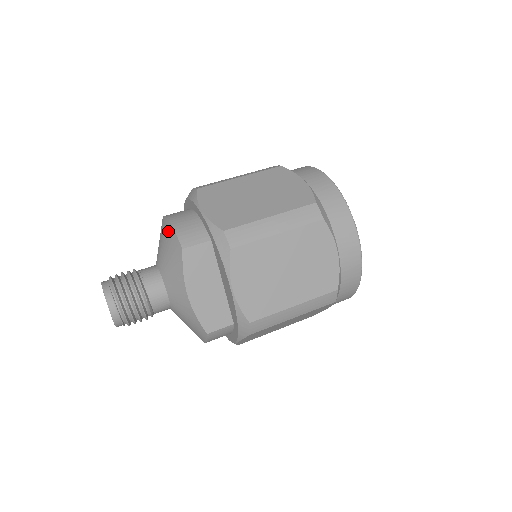
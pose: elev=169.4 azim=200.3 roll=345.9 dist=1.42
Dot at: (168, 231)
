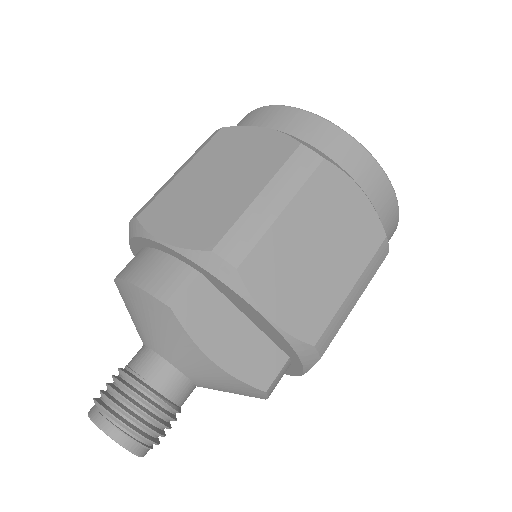
Dot at: (134, 295)
